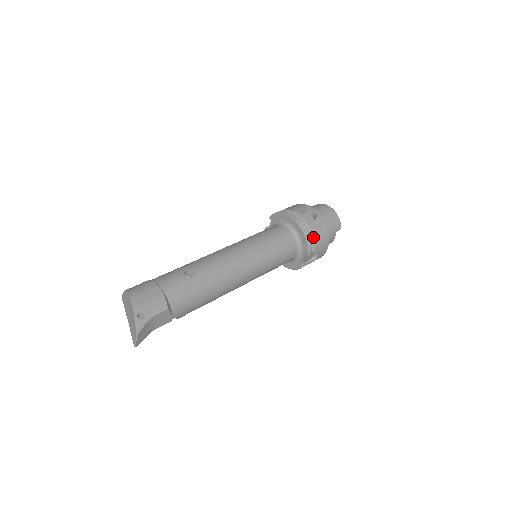
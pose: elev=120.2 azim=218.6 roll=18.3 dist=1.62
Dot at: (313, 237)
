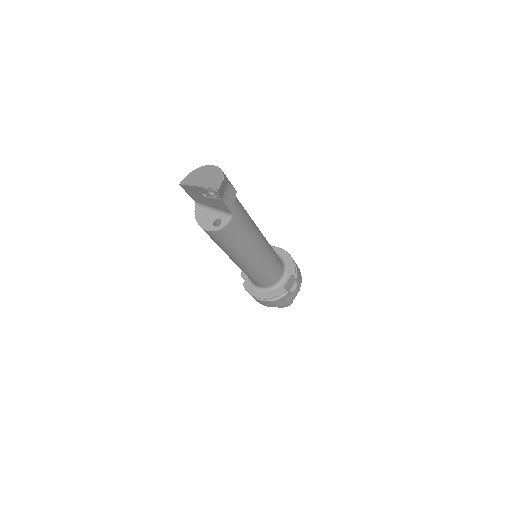
Dot at: (296, 265)
